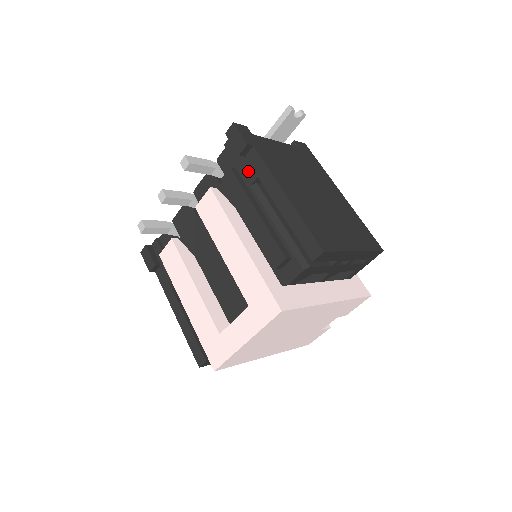
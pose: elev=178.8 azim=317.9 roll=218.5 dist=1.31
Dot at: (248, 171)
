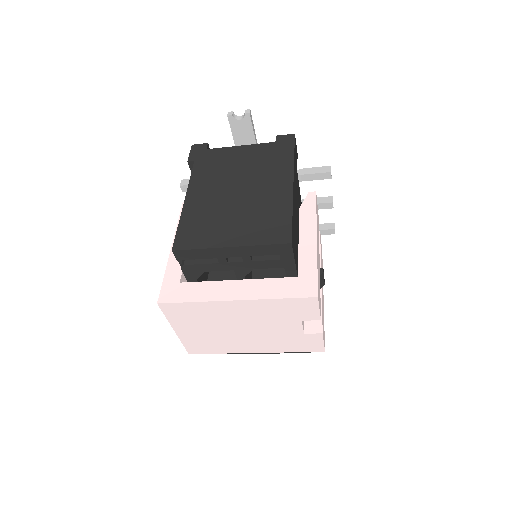
Dot at: occluded
